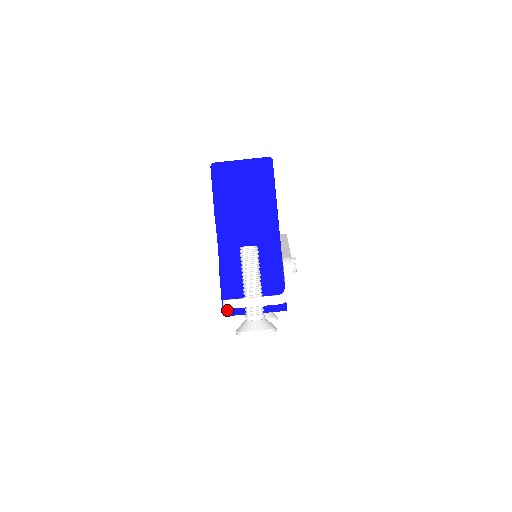
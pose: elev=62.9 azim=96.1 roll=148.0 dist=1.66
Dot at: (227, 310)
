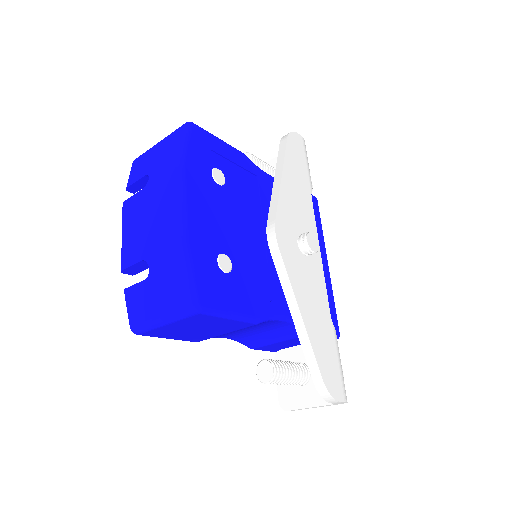
Dot at: occluded
